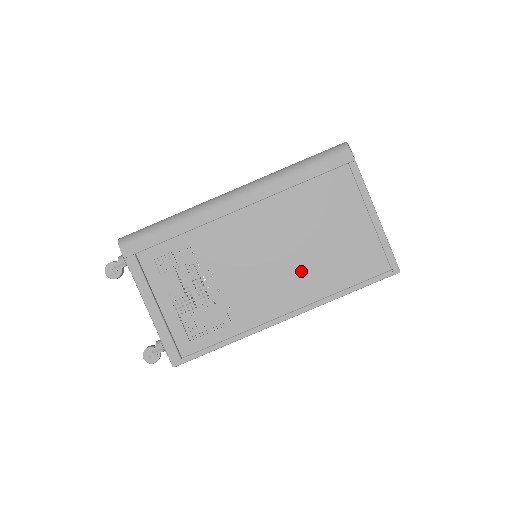
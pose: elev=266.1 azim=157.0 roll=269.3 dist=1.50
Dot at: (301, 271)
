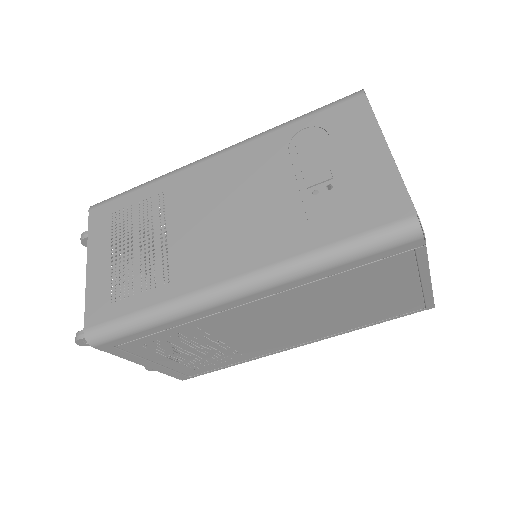
Dot at: (321, 324)
